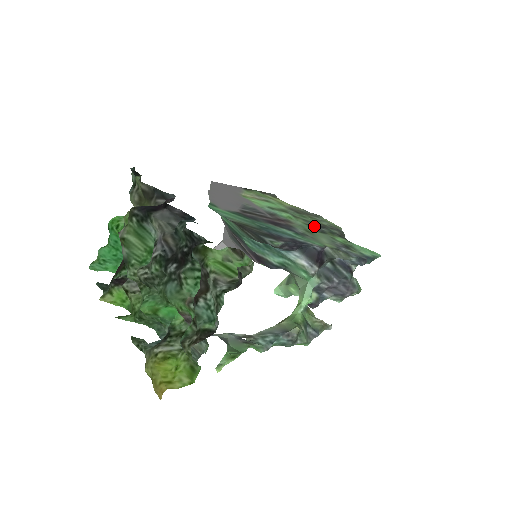
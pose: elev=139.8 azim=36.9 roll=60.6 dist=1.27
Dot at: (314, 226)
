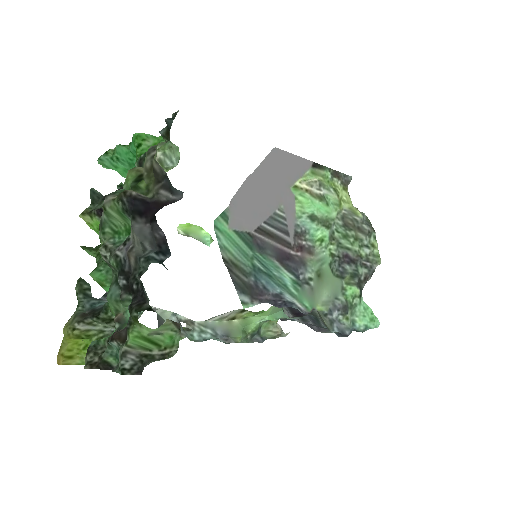
Dot at: (341, 261)
